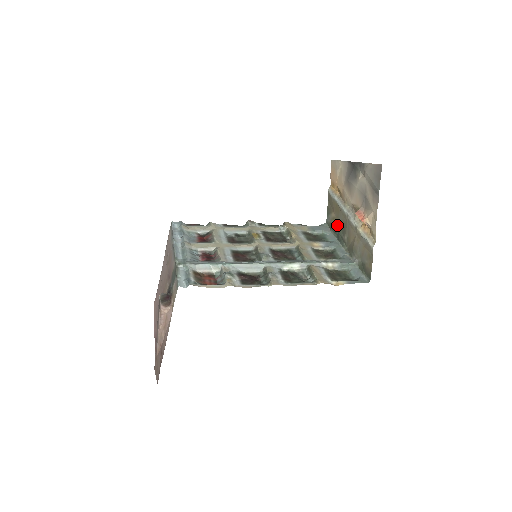
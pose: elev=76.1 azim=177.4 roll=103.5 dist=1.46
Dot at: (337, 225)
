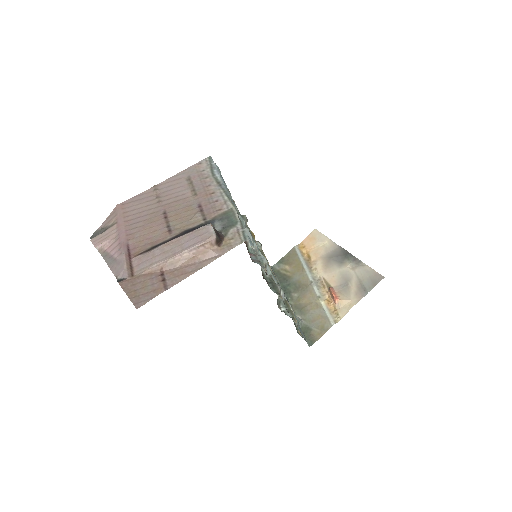
Dot at: (289, 278)
